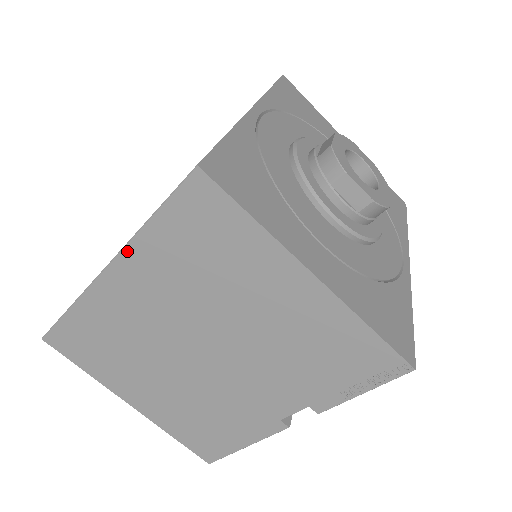
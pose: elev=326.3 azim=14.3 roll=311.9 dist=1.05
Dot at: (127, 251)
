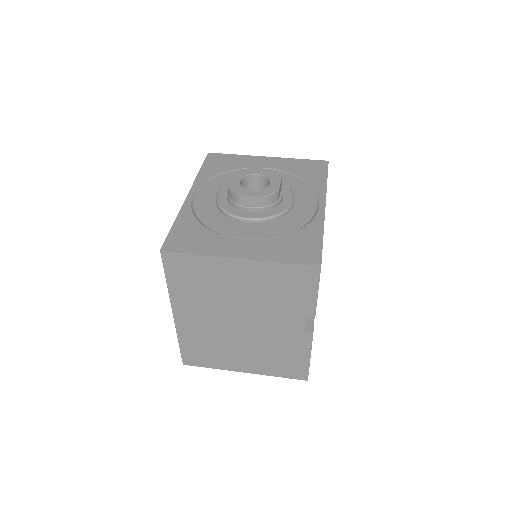
Dot at: (172, 301)
